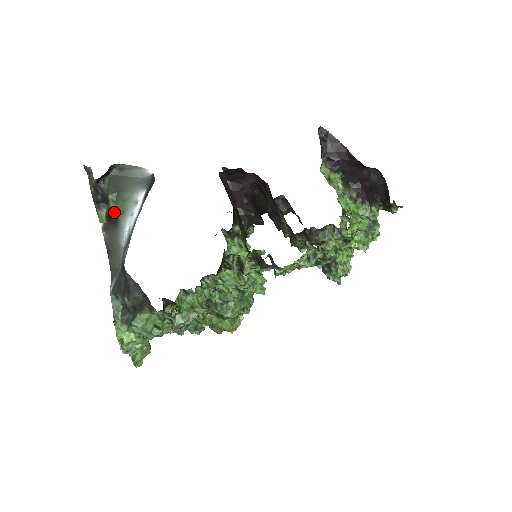
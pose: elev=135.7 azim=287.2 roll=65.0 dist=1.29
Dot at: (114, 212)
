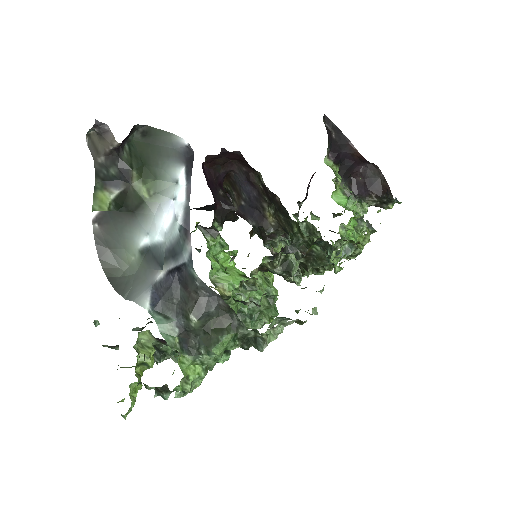
Dot at: (138, 194)
